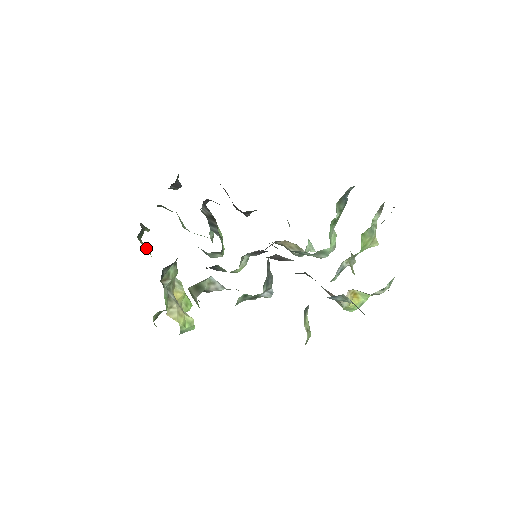
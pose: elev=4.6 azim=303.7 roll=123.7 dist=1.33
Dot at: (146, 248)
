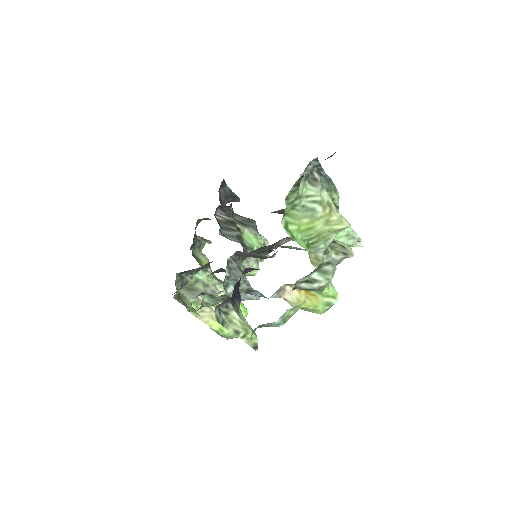
Dot at: (204, 259)
